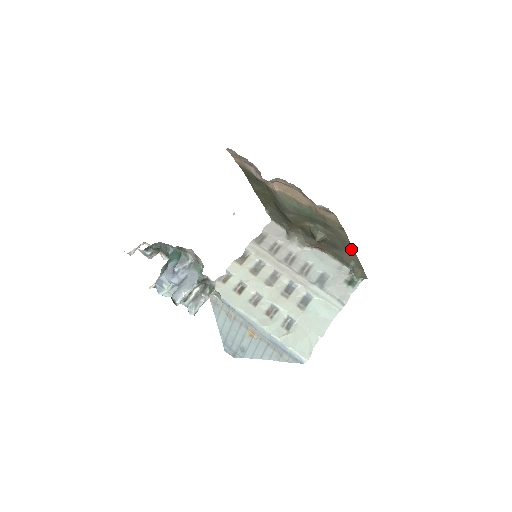
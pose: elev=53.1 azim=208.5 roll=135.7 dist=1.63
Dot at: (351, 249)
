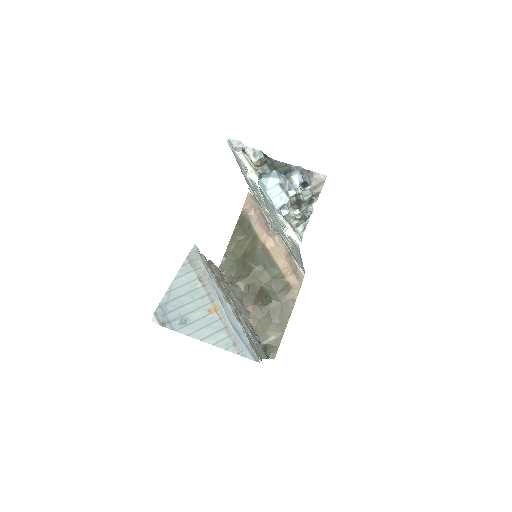
Dot at: (285, 322)
